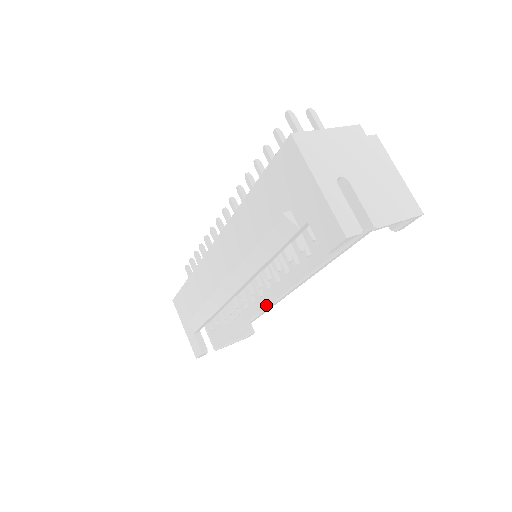
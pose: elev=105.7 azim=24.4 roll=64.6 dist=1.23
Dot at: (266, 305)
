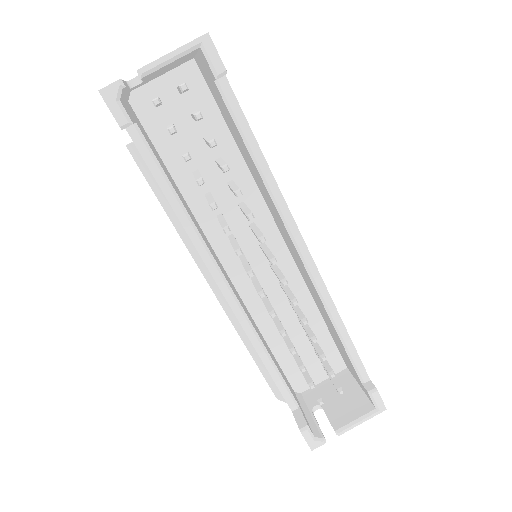
Dot at: (332, 324)
